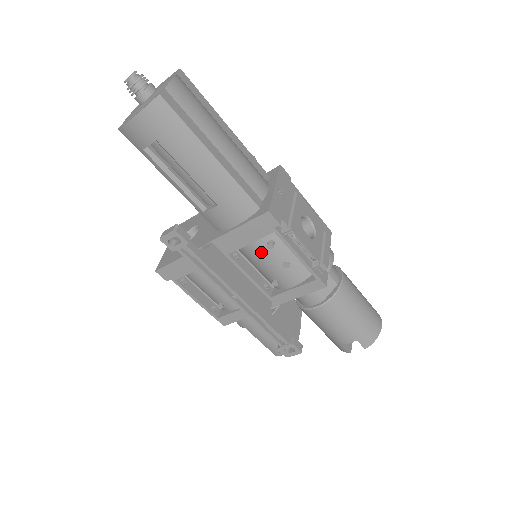
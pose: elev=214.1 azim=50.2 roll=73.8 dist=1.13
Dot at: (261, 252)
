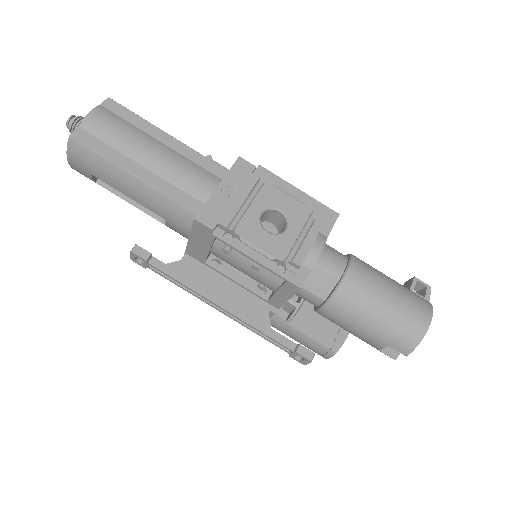
Dot at: (226, 258)
